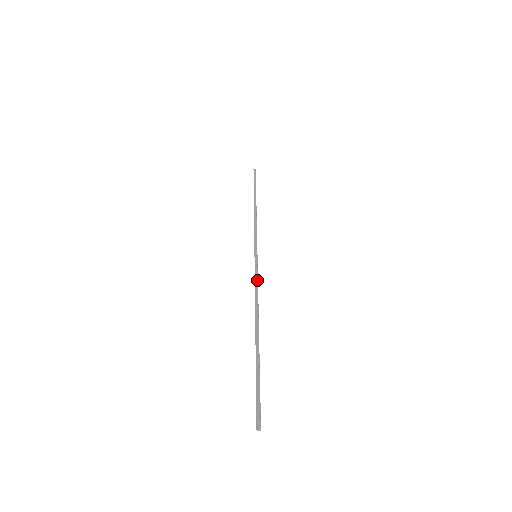
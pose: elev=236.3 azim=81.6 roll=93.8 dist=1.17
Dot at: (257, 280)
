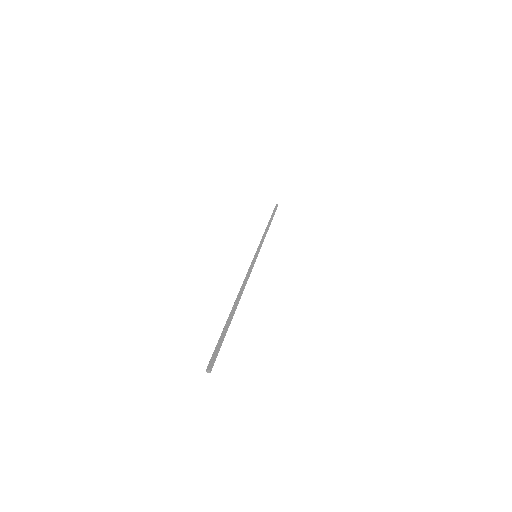
Dot at: (250, 270)
